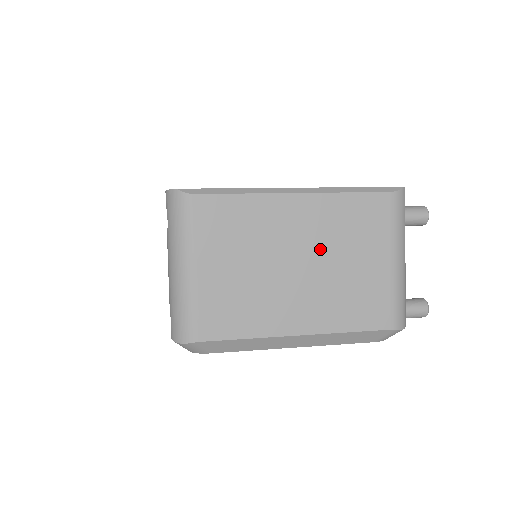
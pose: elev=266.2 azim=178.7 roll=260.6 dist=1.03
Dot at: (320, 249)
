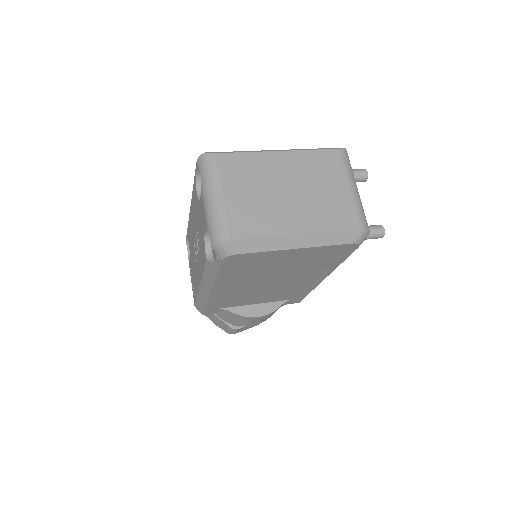
Dot at: (301, 181)
